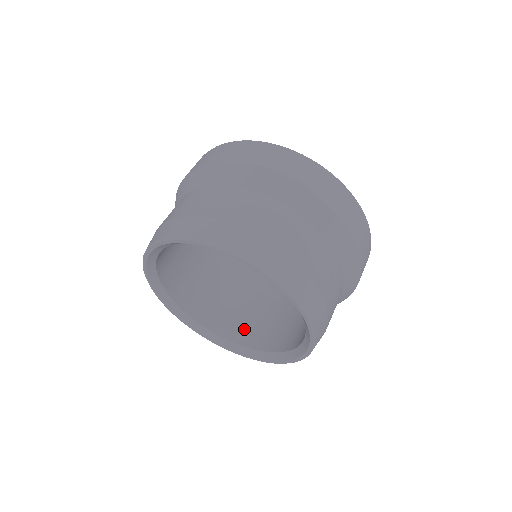
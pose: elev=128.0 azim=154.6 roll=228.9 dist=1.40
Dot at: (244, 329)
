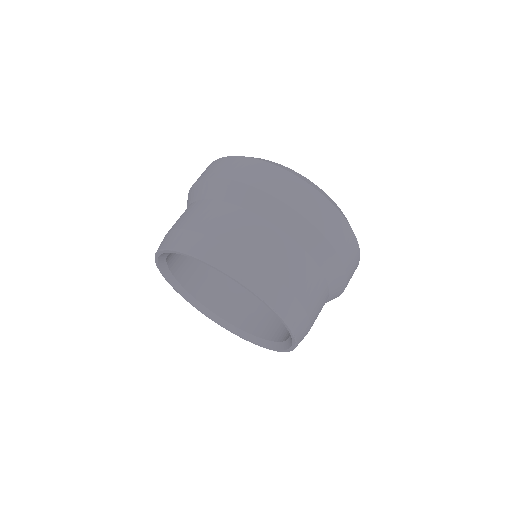
Dot at: (278, 327)
